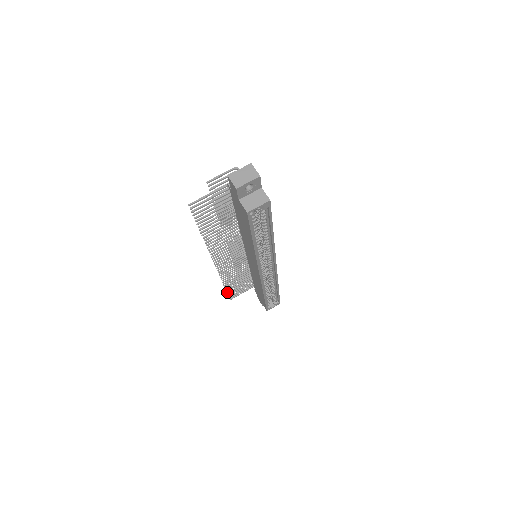
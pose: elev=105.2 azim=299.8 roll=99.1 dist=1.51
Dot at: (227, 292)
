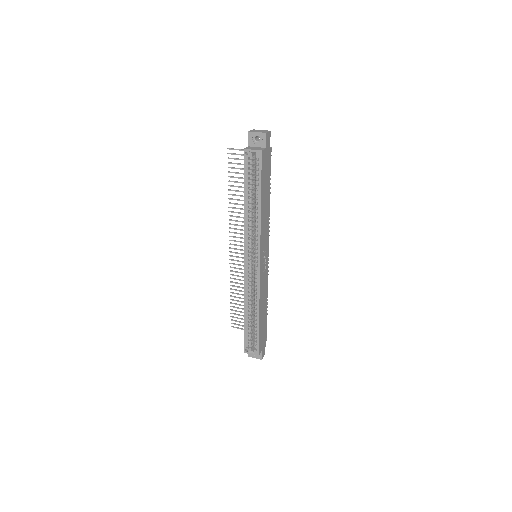
Dot at: (231, 309)
